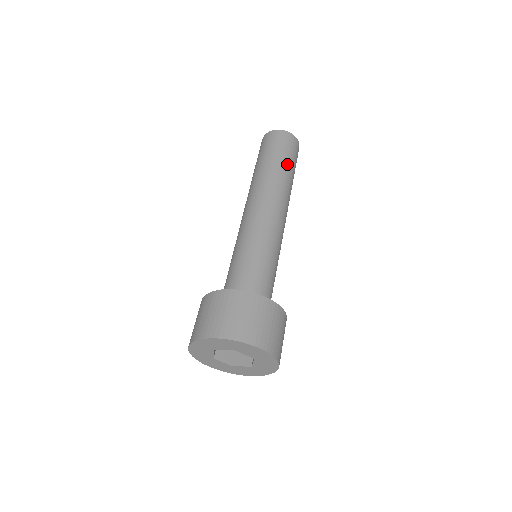
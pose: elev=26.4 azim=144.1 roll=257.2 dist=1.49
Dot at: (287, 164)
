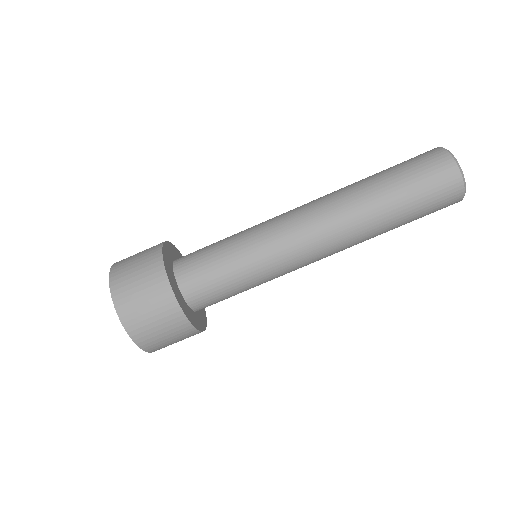
Dot at: (399, 204)
